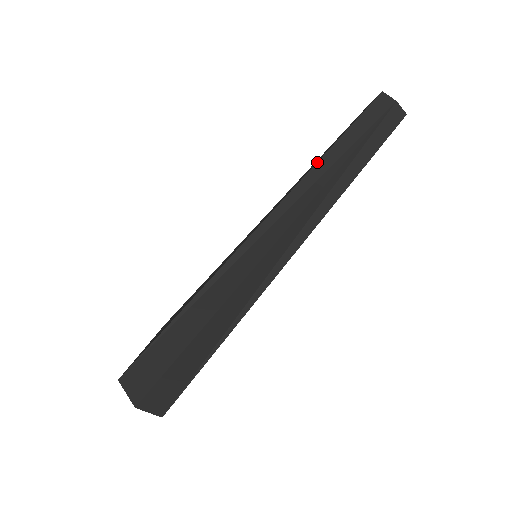
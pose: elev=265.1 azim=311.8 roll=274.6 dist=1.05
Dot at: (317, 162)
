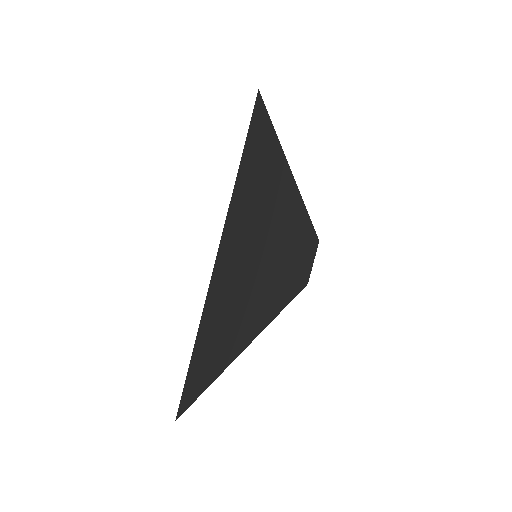
Dot at: occluded
